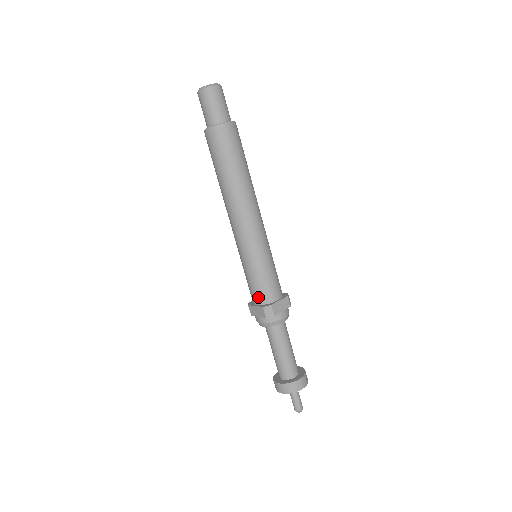
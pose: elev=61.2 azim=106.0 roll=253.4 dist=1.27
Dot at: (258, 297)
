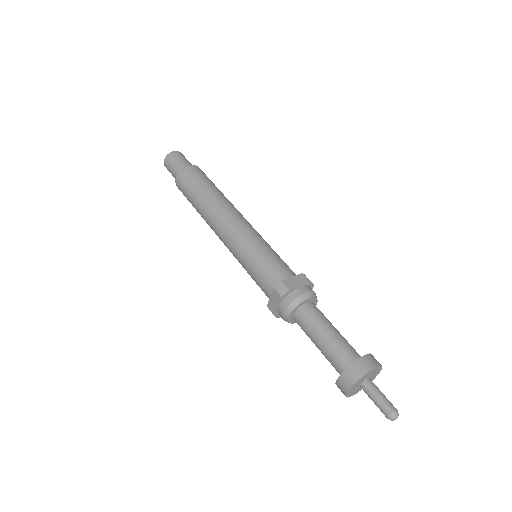
Dot at: (268, 285)
